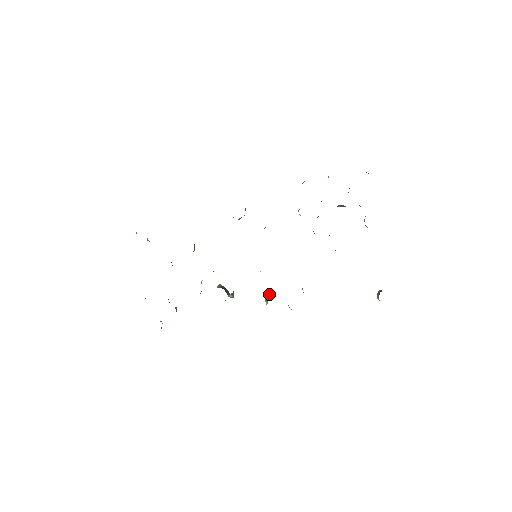
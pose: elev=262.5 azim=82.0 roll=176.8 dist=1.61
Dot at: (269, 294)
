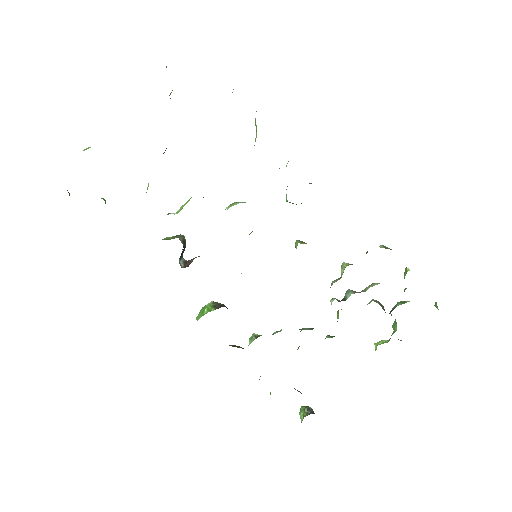
Dot at: (219, 303)
